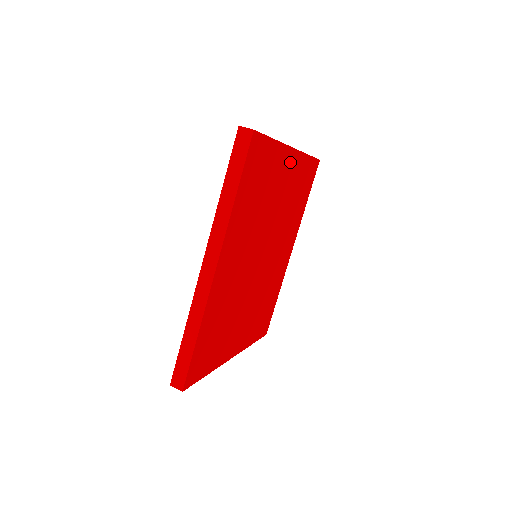
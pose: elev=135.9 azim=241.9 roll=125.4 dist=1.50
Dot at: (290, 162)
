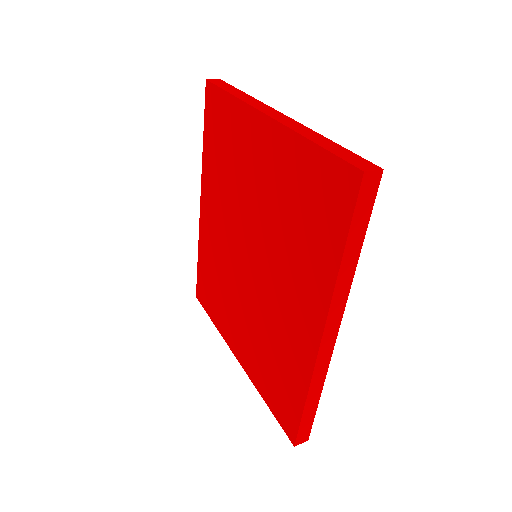
Dot at: occluded
